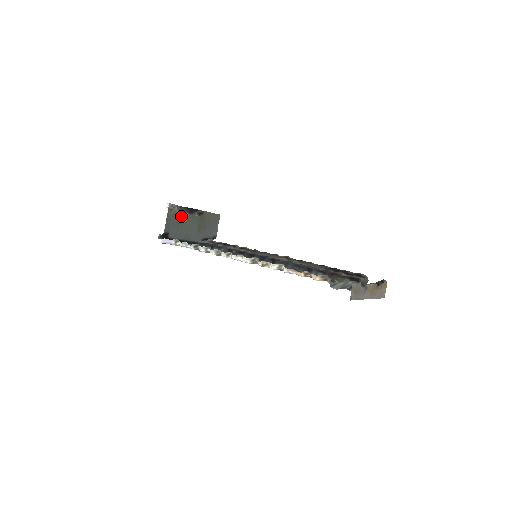
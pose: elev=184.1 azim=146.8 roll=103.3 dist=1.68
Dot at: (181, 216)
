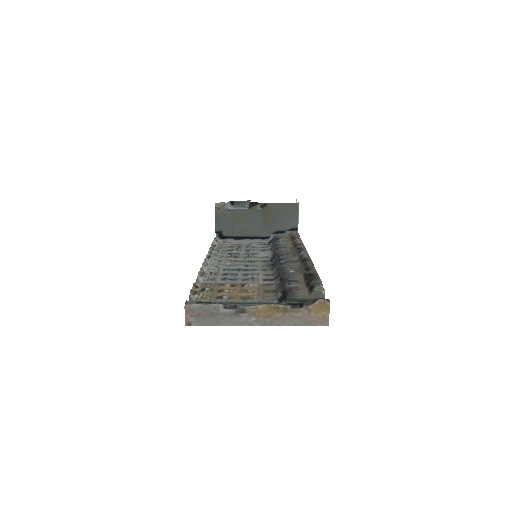
Dot at: (235, 213)
